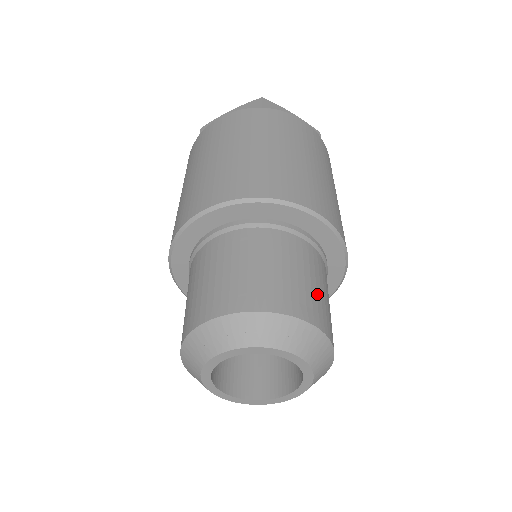
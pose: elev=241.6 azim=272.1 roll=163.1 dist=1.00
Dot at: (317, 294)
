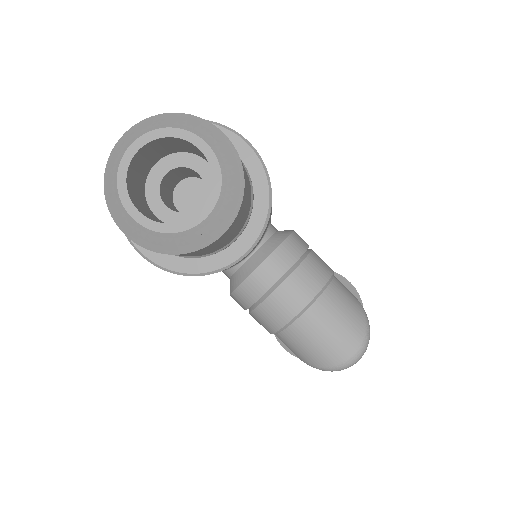
Dot at: occluded
